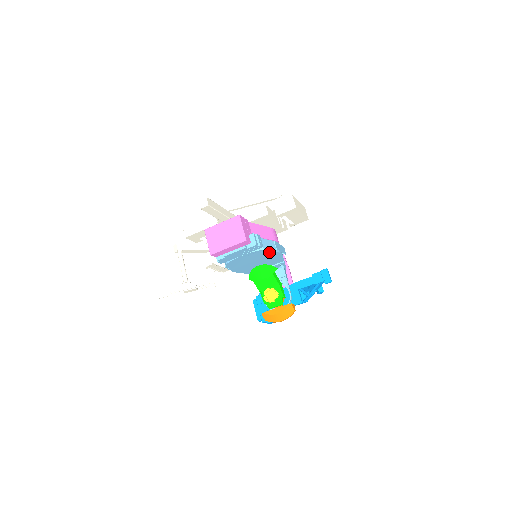
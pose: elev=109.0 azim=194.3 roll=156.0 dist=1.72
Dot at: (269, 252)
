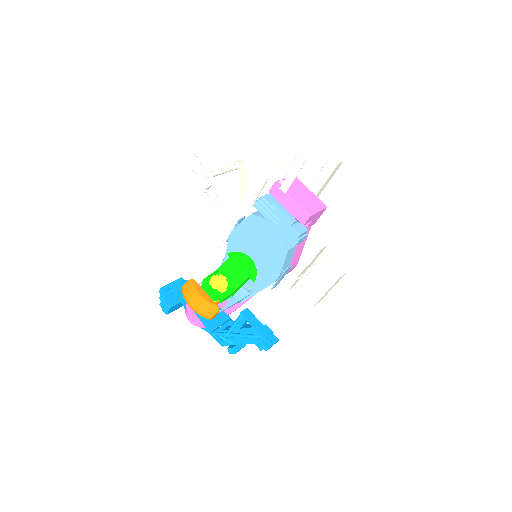
Dot at: (280, 261)
